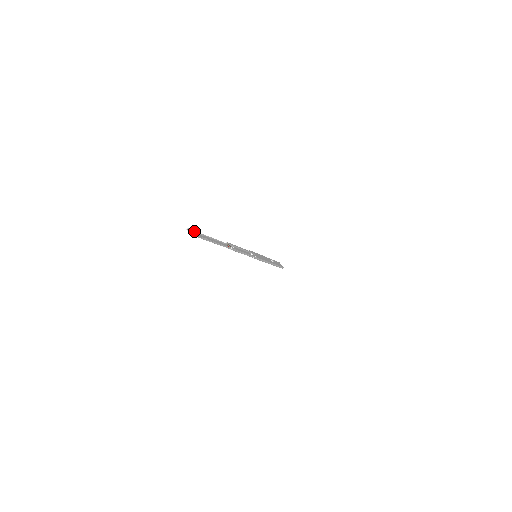
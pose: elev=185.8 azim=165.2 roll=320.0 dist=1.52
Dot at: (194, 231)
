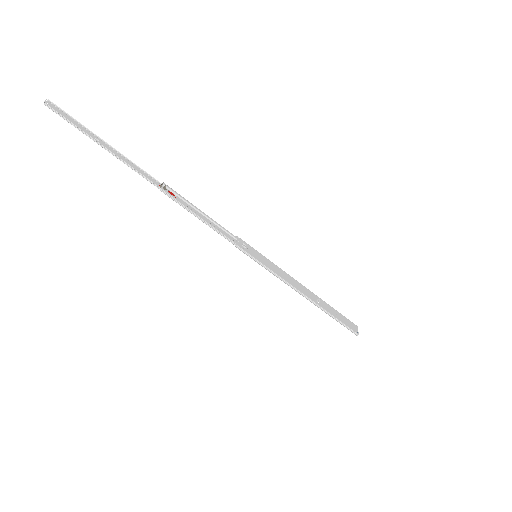
Dot at: (66, 113)
